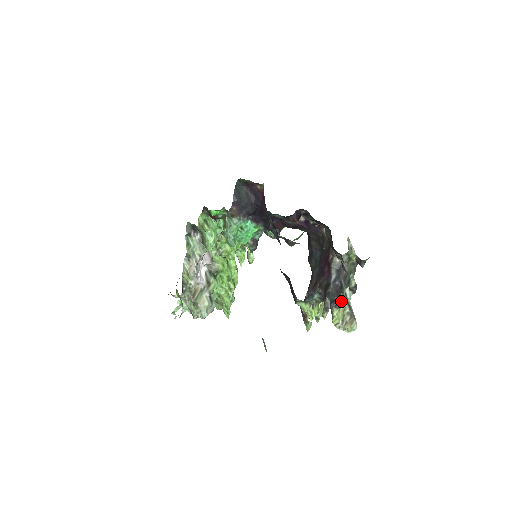
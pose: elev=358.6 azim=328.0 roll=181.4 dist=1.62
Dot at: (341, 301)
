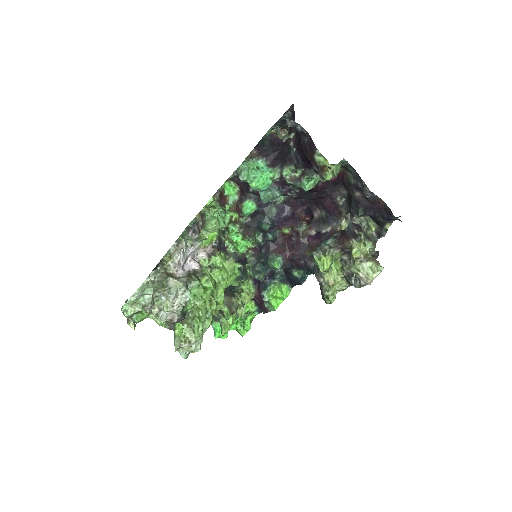
Dot at: (362, 235)
